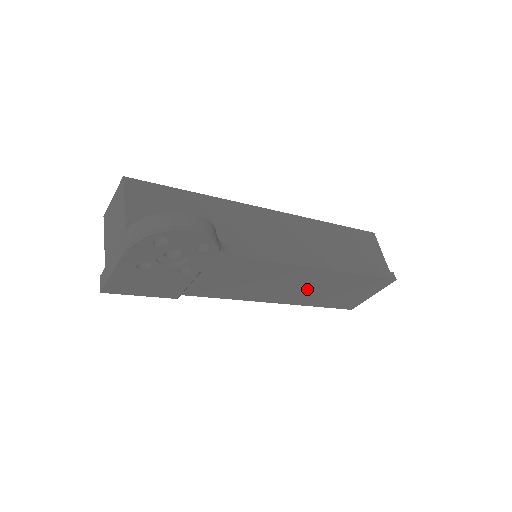
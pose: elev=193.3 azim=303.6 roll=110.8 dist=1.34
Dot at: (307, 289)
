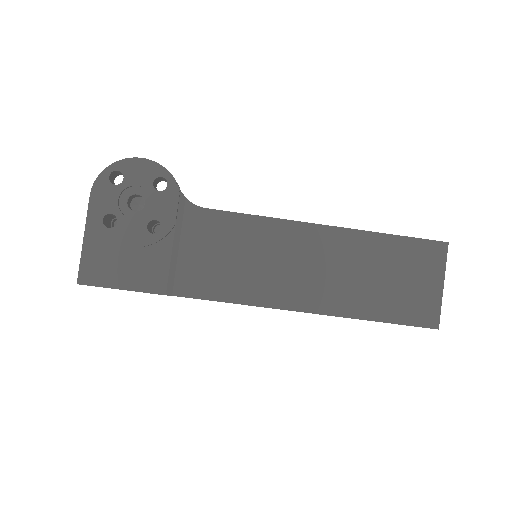
Dot at: (331, 274)
